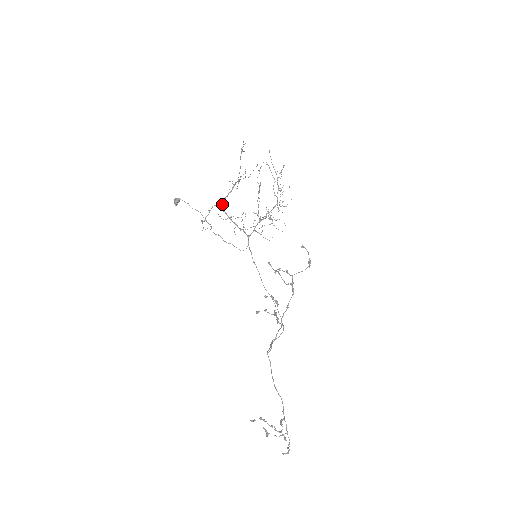
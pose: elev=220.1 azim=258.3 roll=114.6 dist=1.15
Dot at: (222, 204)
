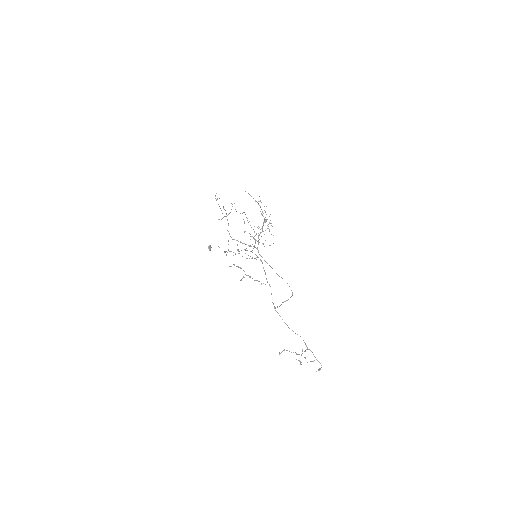
Dot at: (230, 236)
